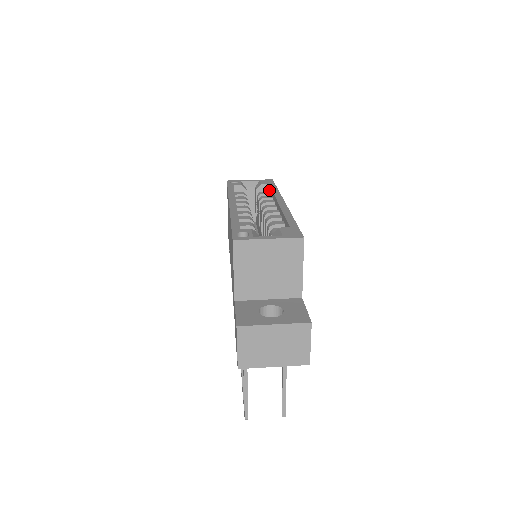
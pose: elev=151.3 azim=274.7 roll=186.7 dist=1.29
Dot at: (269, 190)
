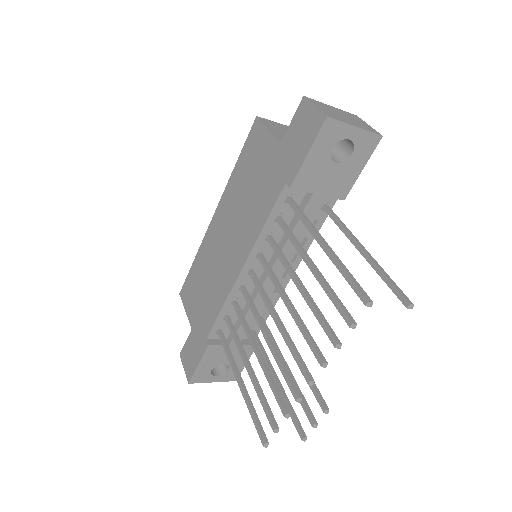
Dot at: occluded
